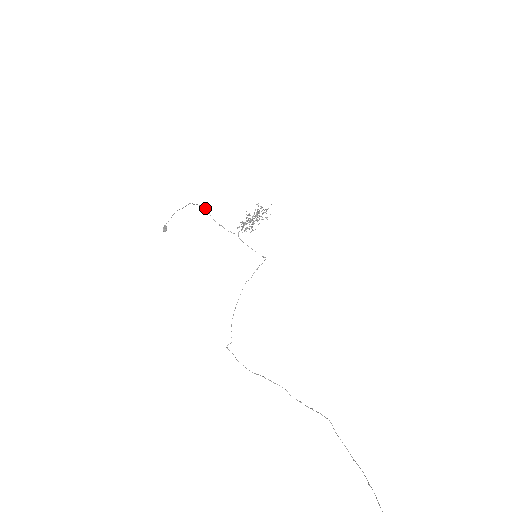
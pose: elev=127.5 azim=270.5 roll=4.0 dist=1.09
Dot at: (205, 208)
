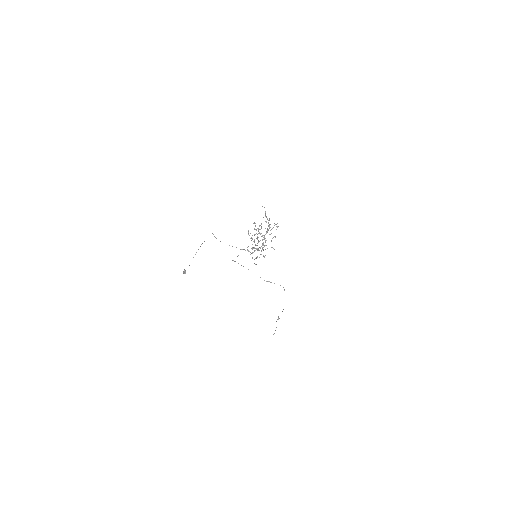
Dot at: occluded
